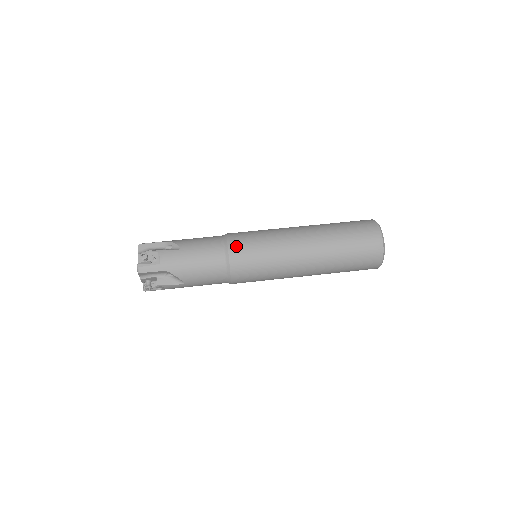
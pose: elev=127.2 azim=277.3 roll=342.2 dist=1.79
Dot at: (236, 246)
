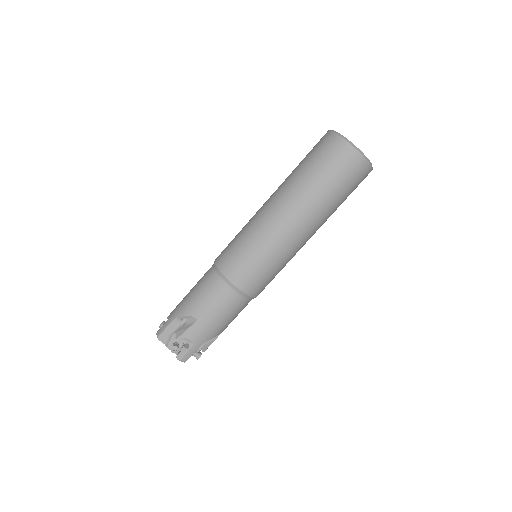
Dot at: (240, 278)
